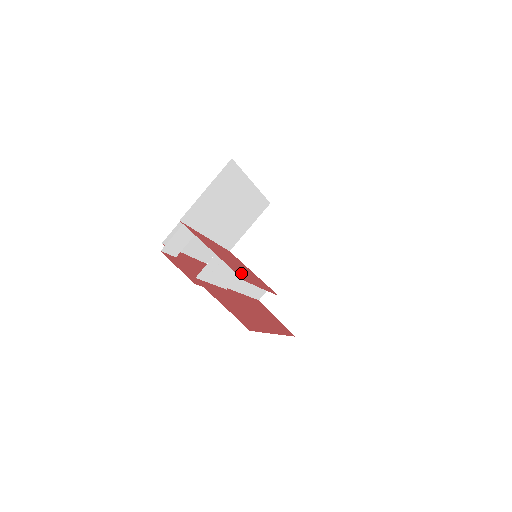
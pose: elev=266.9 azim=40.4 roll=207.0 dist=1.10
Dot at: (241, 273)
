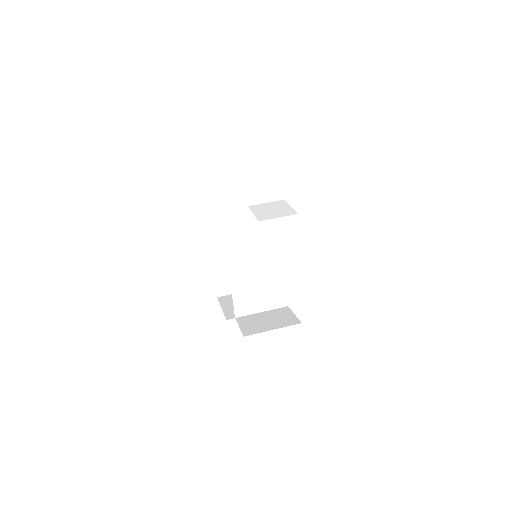
Dot at: occluded
